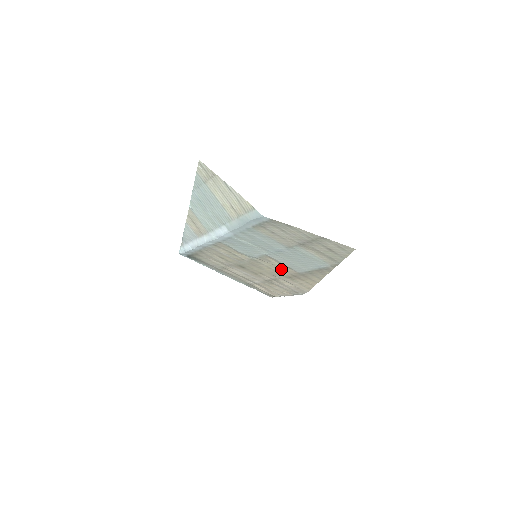
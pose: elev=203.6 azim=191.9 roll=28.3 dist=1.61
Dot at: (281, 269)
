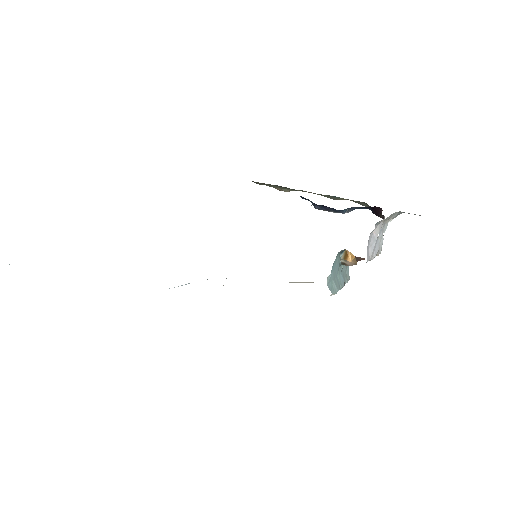
Dot at: occluded
